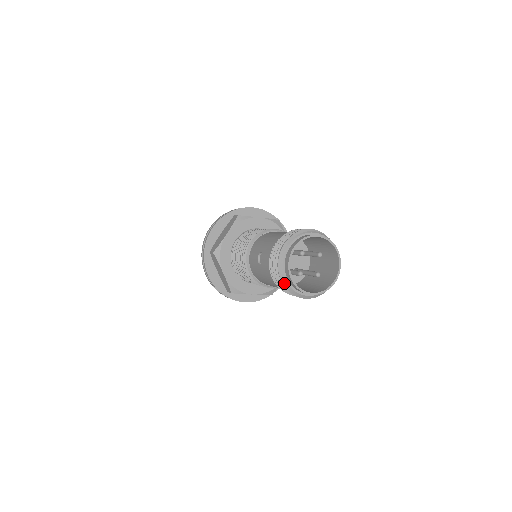
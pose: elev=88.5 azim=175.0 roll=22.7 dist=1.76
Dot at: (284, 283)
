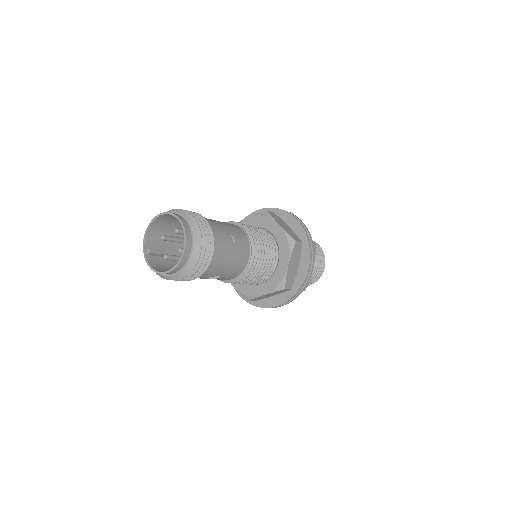
Dot at: occluded
